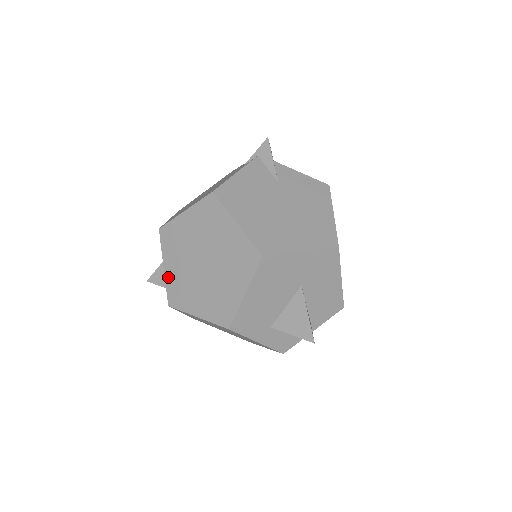
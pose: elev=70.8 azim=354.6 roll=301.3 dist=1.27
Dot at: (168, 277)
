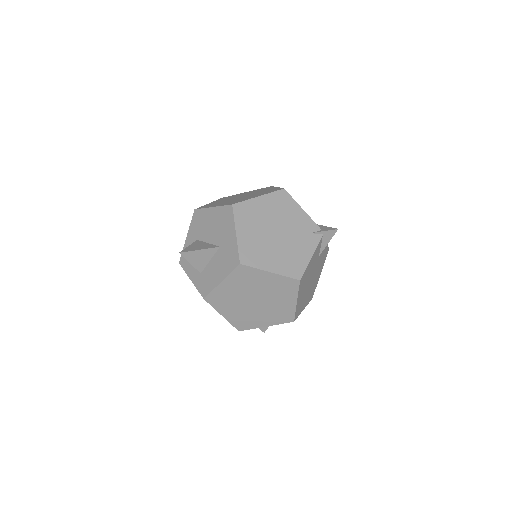
Dot at: (220, 288)
